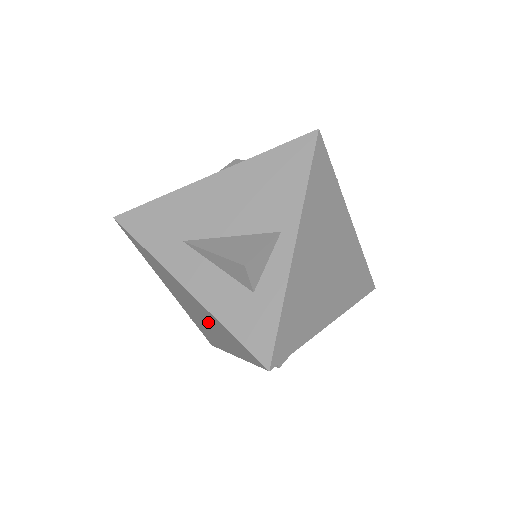
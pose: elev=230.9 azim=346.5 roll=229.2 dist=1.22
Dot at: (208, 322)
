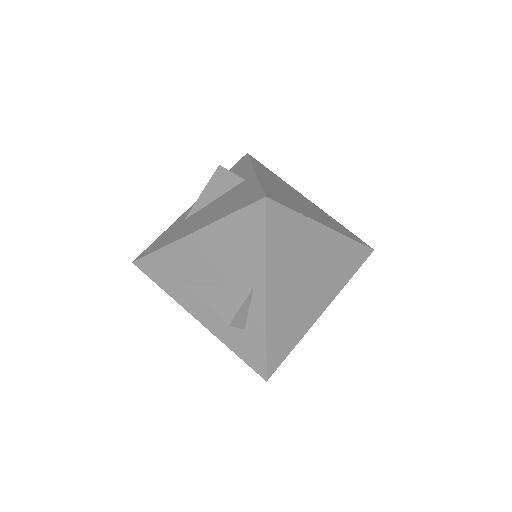
Dot at: occluded
